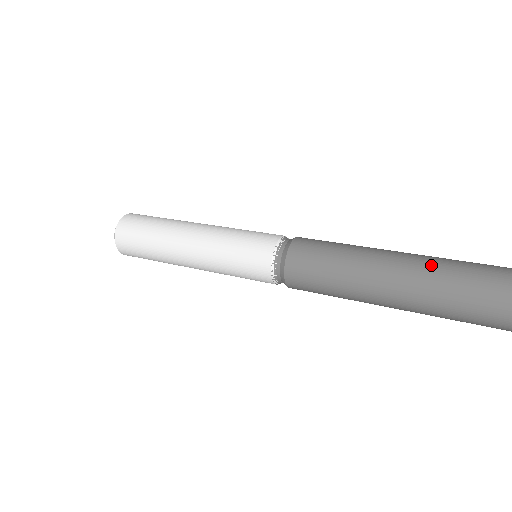
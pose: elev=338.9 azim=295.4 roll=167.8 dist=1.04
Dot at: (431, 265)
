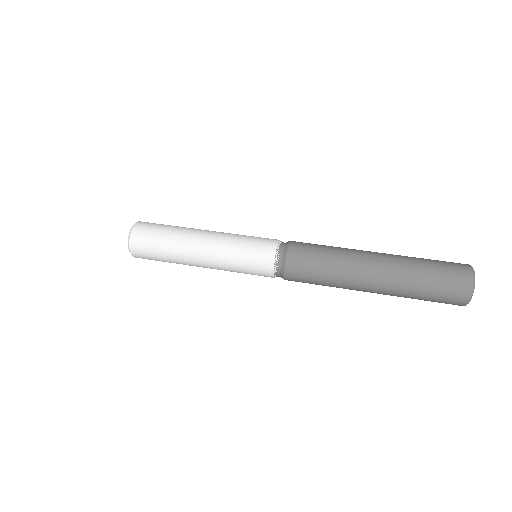
Dot at: (391, 256)
